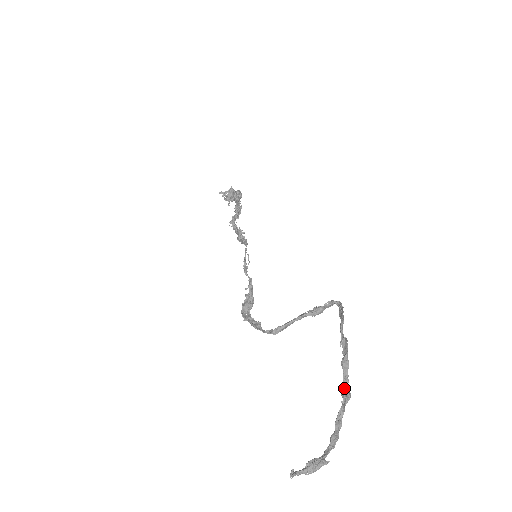
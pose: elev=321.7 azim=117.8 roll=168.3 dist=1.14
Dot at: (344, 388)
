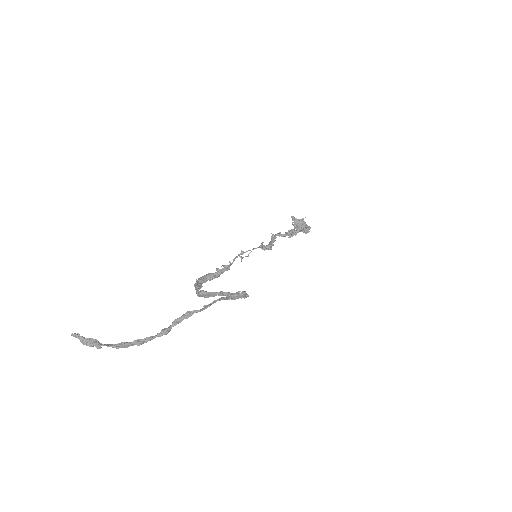
Dot at: (169, 326)
